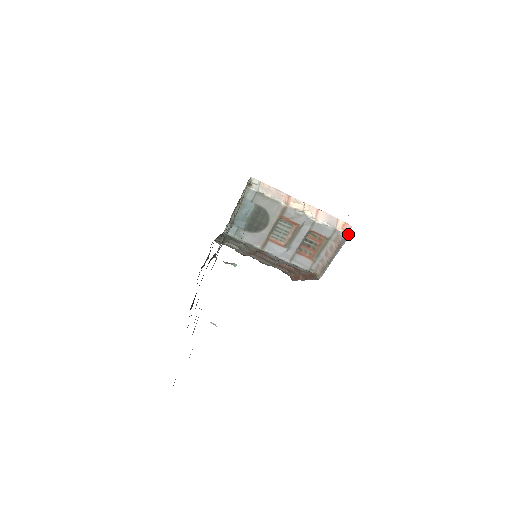
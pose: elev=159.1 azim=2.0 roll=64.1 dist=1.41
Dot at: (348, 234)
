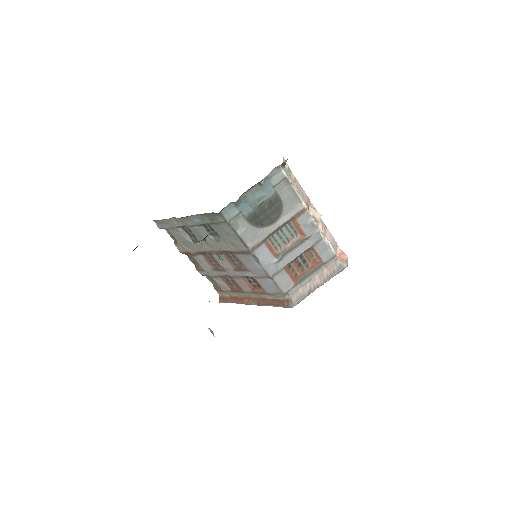
Dot at: (346, 265)
